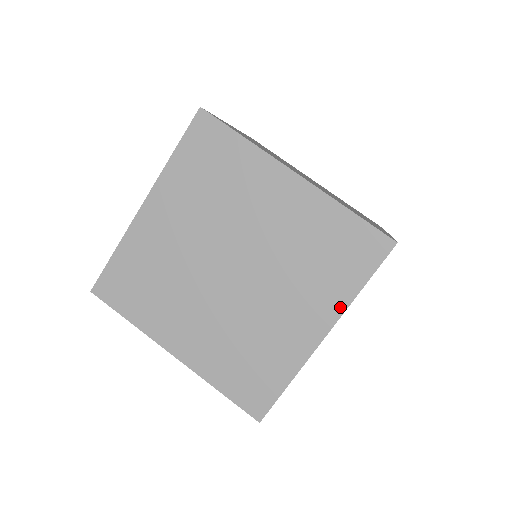
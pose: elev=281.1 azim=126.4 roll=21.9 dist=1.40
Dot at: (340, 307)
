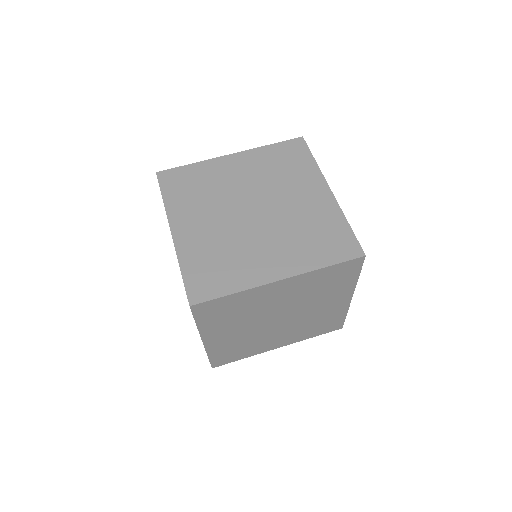
Dot at: (318, 174)
